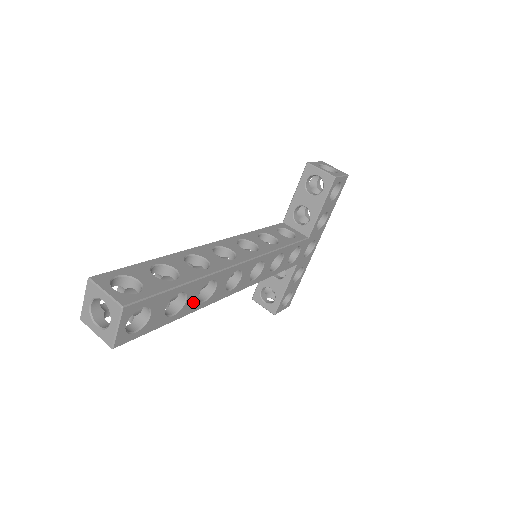
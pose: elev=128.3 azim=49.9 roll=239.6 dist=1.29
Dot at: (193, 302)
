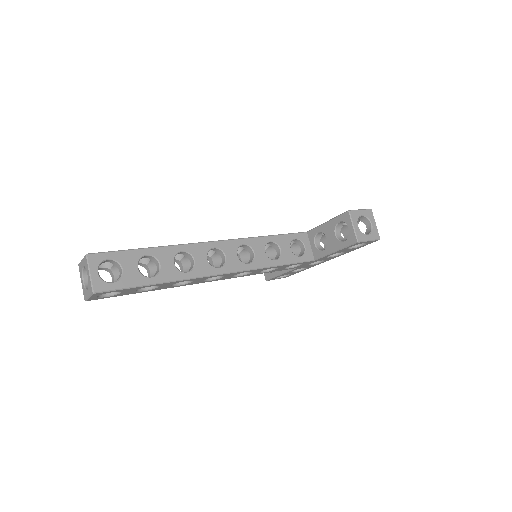
Dot at: (166, 286)
